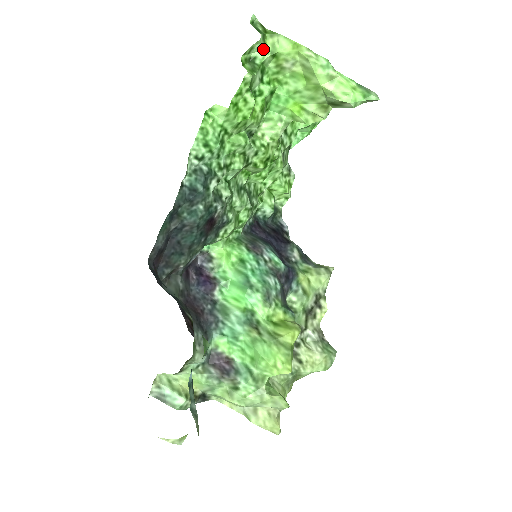
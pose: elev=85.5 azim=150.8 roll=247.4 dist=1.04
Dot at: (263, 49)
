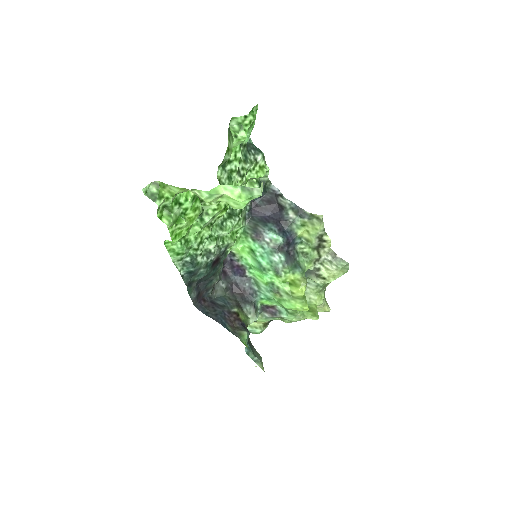
Dot at: (165, 199)
